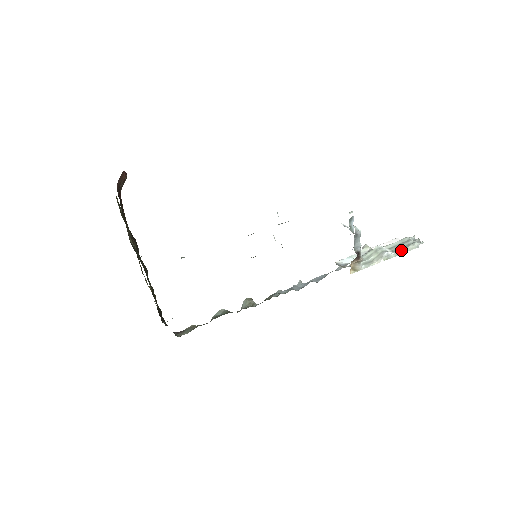
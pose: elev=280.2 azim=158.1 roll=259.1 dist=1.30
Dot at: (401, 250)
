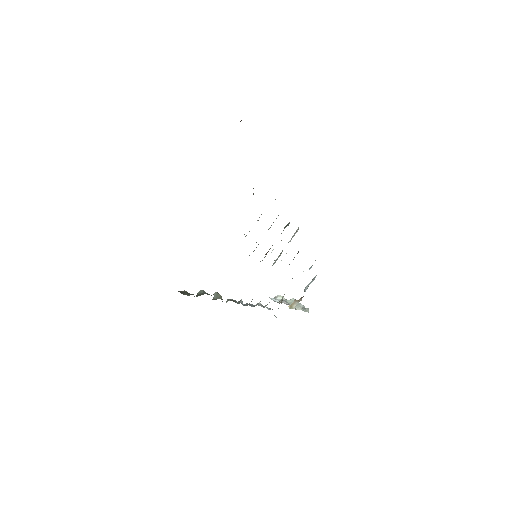
Dot at: (304, 309)
